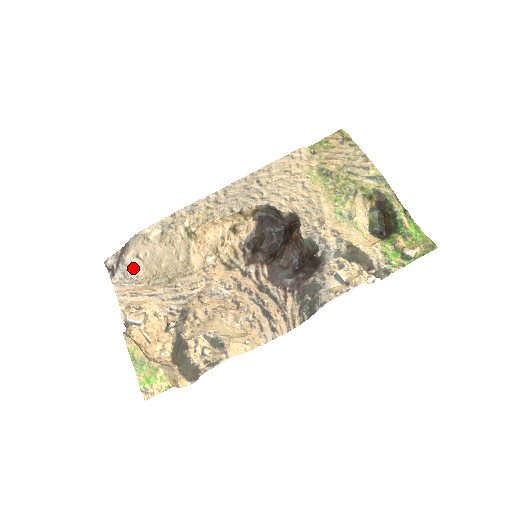
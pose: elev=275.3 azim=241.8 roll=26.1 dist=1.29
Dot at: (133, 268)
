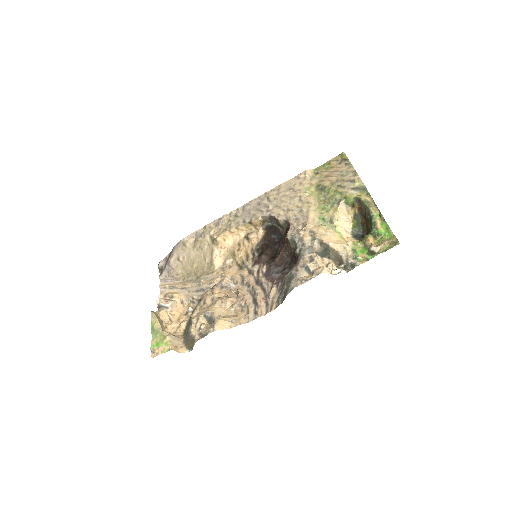
Dot at: (175, 268)
